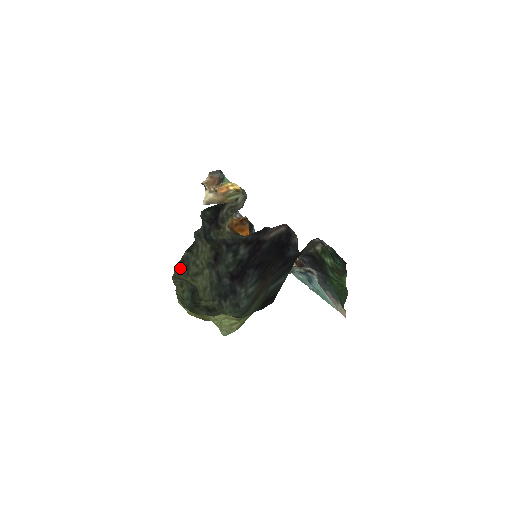
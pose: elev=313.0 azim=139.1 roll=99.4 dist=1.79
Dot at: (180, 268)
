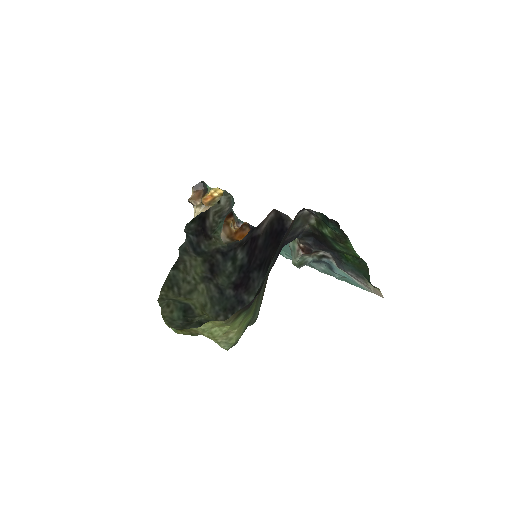
Dot at: (168, 289)
